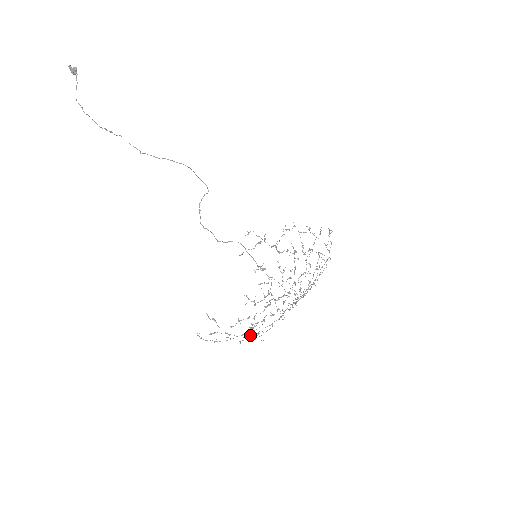
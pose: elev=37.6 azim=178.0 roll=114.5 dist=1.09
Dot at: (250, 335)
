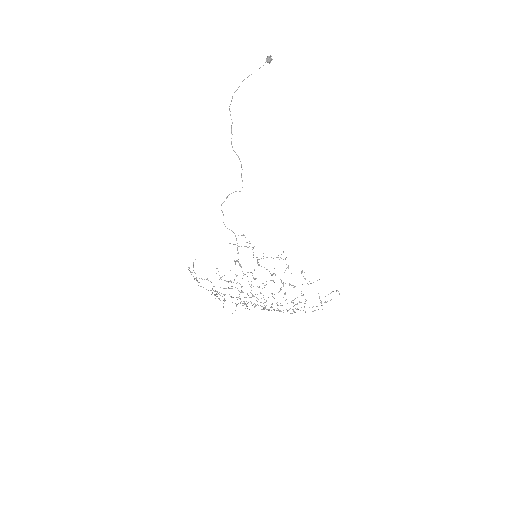
Dot at: (216, 296)
